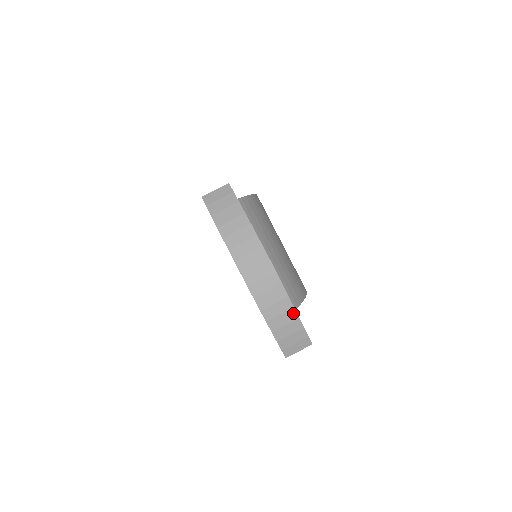
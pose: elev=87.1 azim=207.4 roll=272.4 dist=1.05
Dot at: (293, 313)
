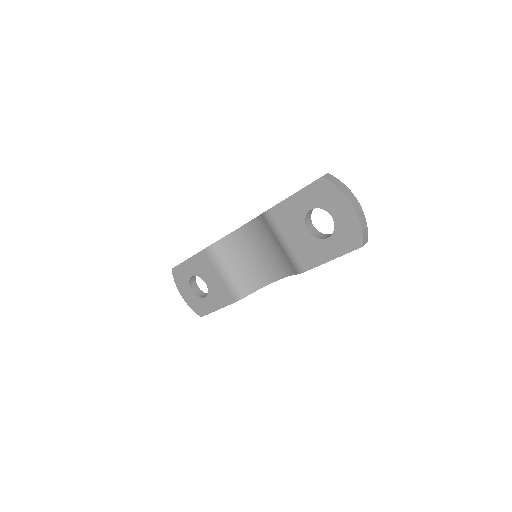
Dot at: (366, 223)
